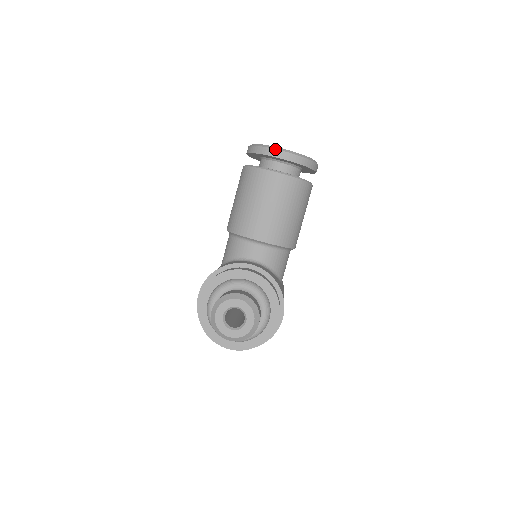
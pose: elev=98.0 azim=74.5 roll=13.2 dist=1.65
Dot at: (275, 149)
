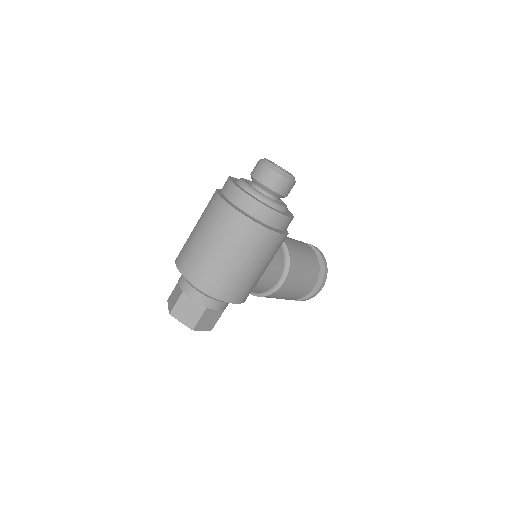
Dot at: occluded
